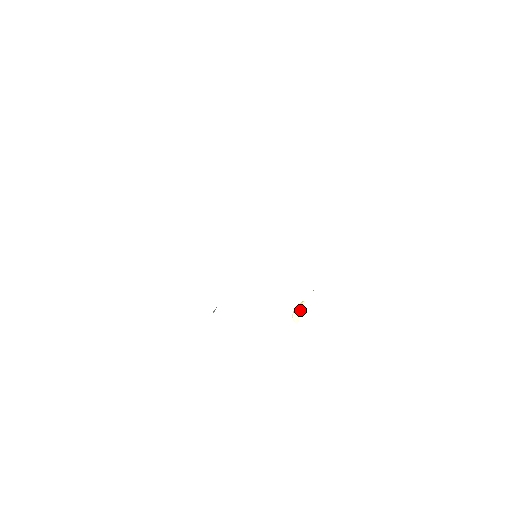
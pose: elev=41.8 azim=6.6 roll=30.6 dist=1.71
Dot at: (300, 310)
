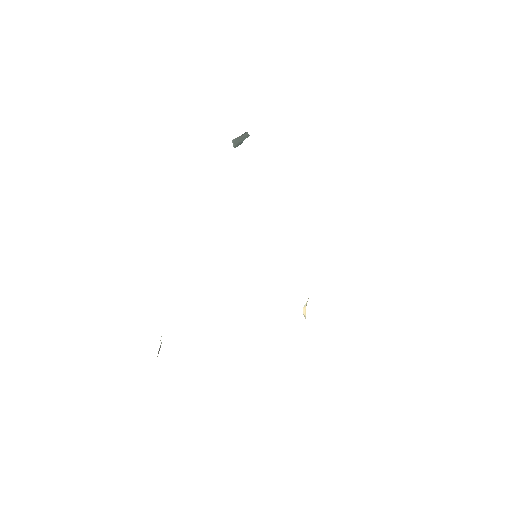
Dot at: occluded
